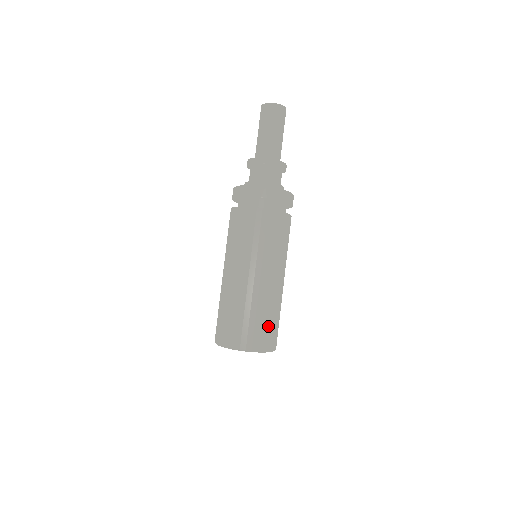
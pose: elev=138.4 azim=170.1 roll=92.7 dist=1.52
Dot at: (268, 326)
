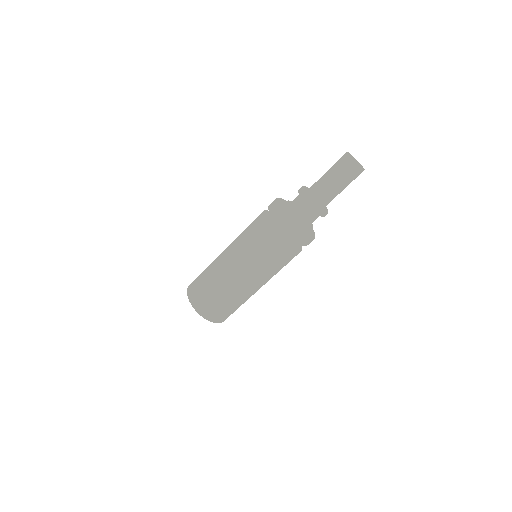
Dot at: occluded
